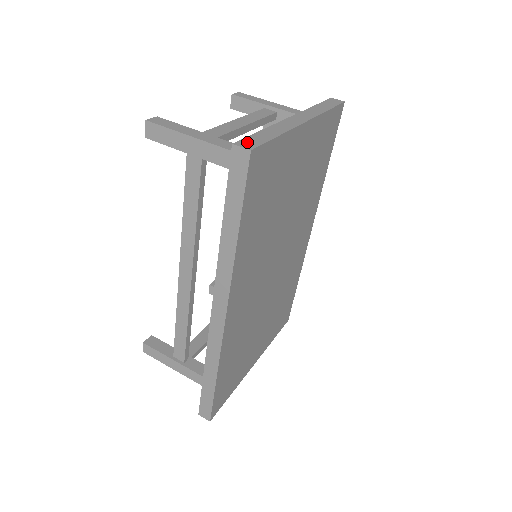
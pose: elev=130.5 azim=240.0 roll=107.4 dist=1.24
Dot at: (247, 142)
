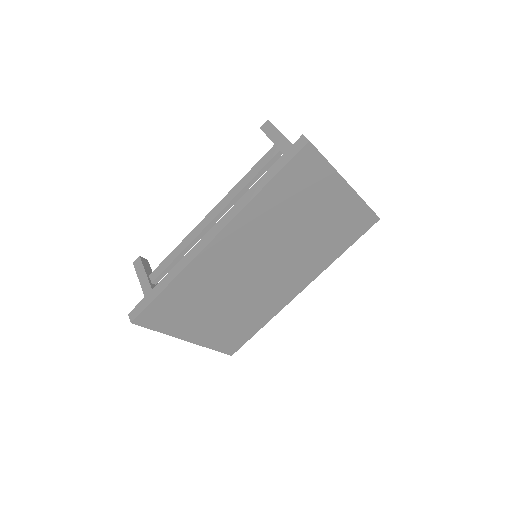
Dot at: occluded
